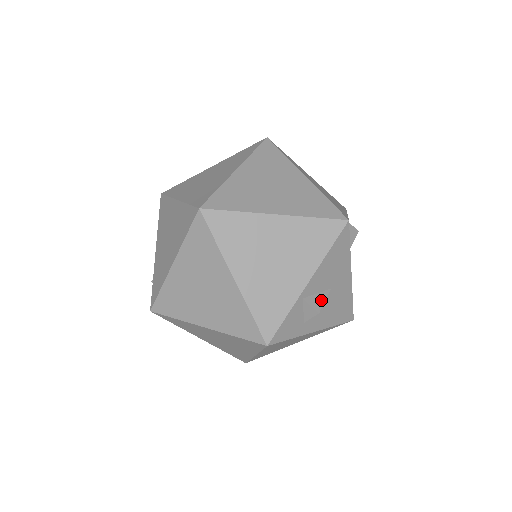
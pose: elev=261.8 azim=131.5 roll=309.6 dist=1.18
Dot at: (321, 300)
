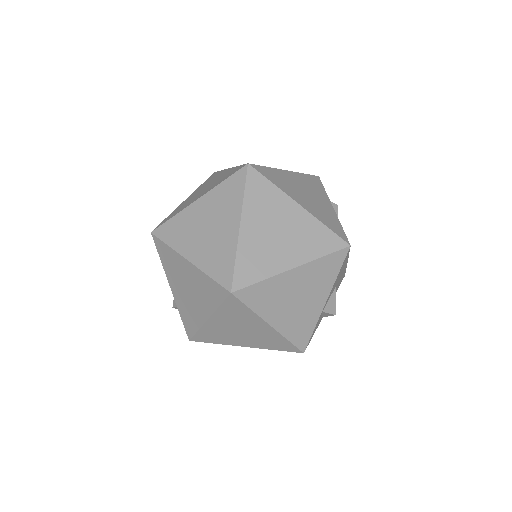
Dot at: (333, 302)
